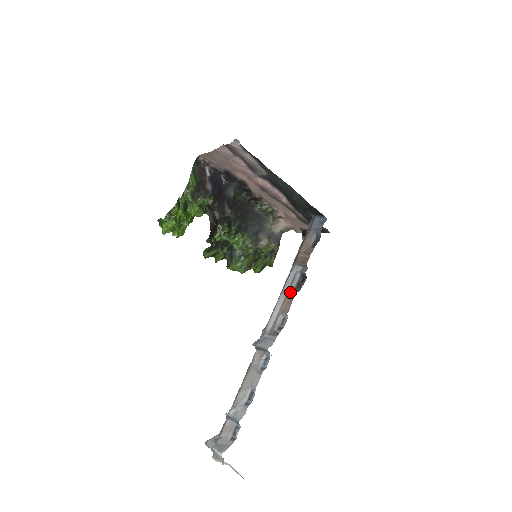
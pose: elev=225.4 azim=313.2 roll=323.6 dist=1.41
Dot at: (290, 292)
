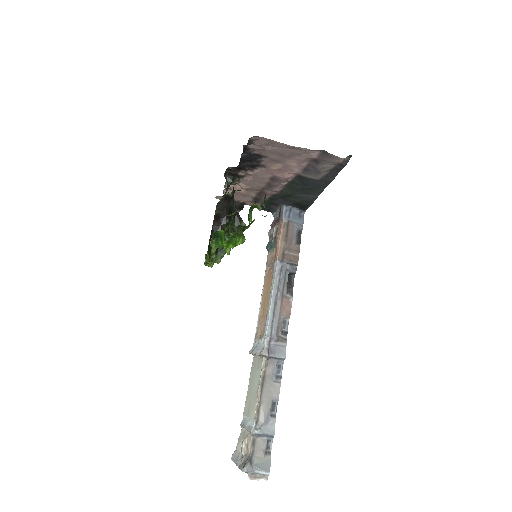
Dot at: (284, 293)
